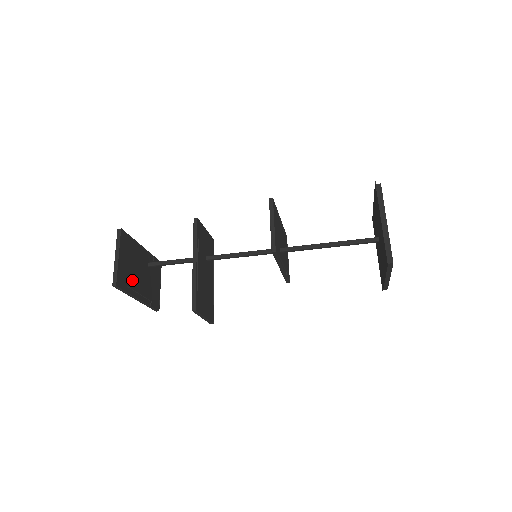
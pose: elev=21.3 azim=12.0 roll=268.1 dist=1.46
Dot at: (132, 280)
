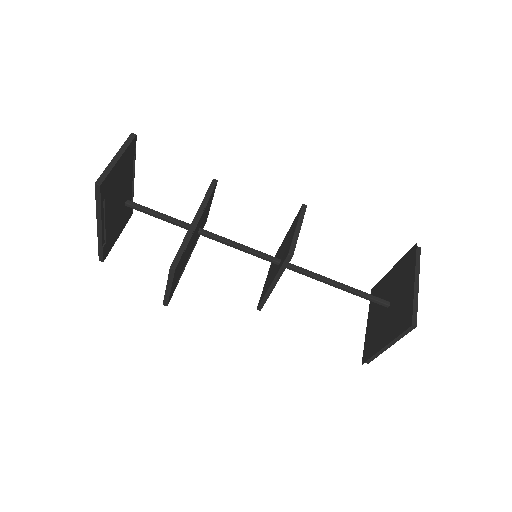
Dot at: (110, 199)
